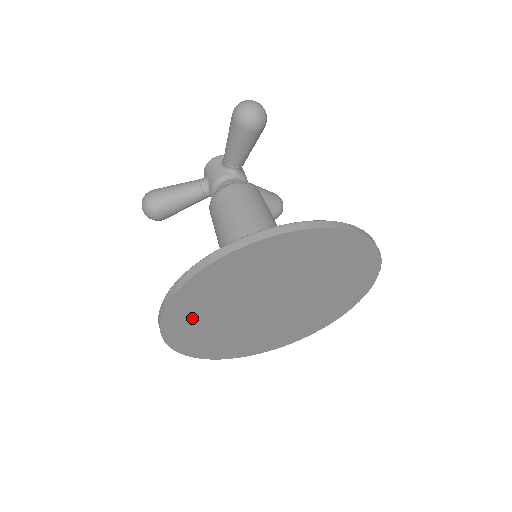
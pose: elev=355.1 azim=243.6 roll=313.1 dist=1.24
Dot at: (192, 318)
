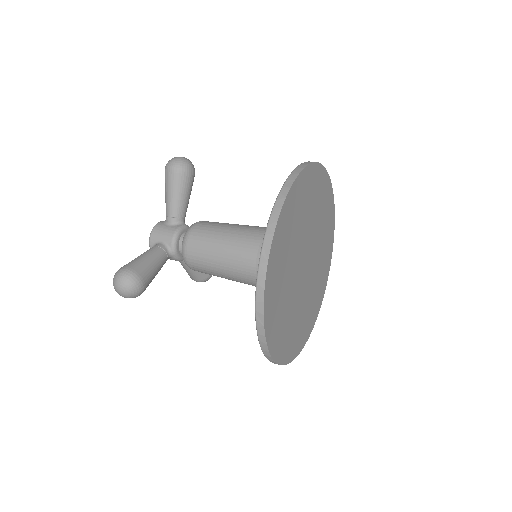
Dot at: (277, 283)
